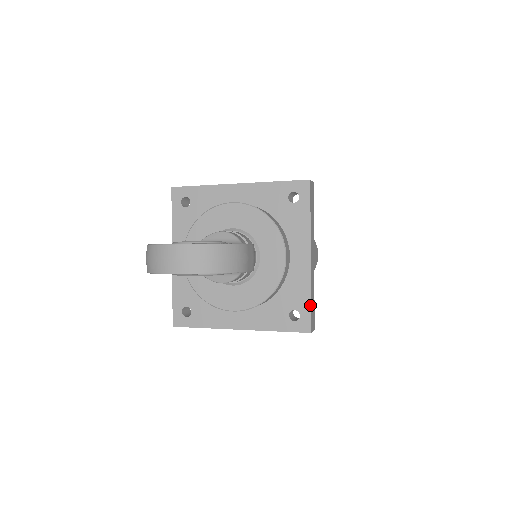
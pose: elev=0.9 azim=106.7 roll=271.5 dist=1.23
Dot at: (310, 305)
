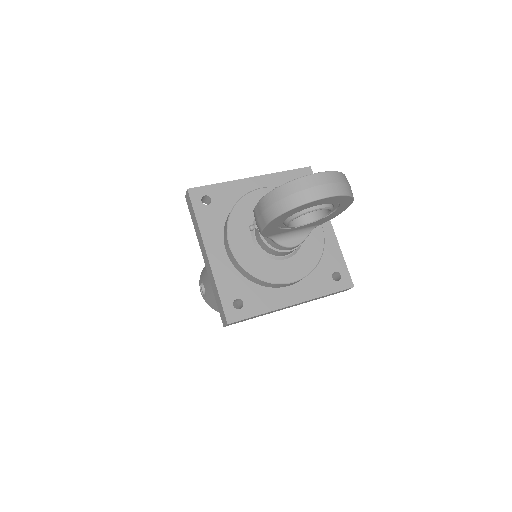
Dot at: (345, 264)
